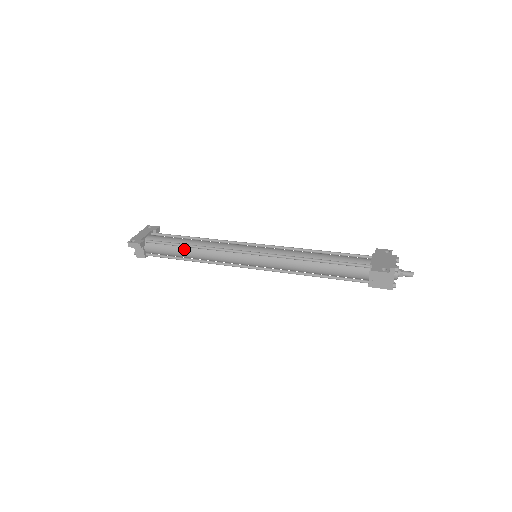
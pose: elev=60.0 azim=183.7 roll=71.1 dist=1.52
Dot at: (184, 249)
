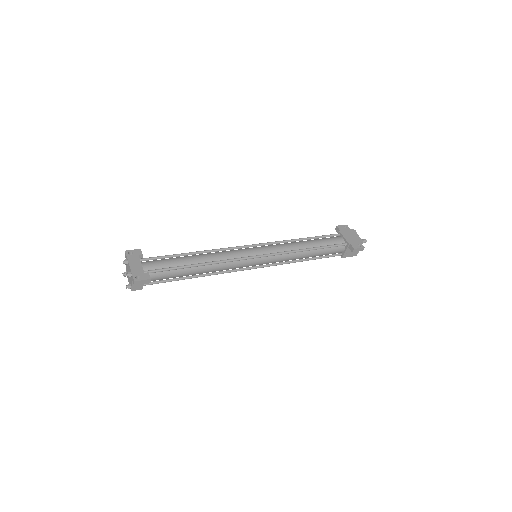
Dot at: (192, 269)
